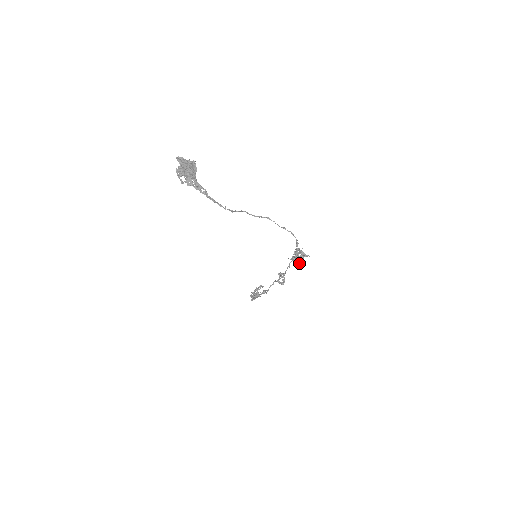
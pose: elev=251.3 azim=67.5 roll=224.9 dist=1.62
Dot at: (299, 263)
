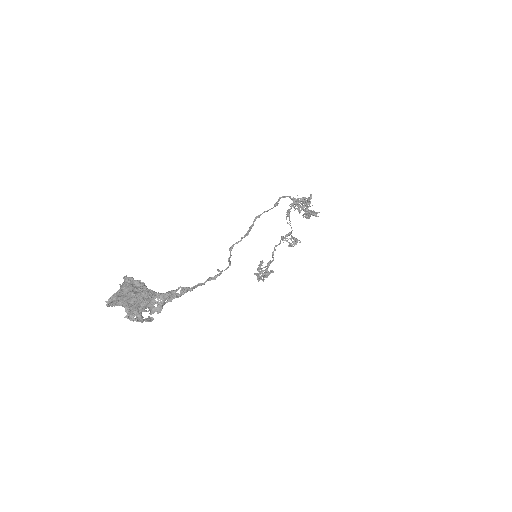
Dot at: (314, 213)
